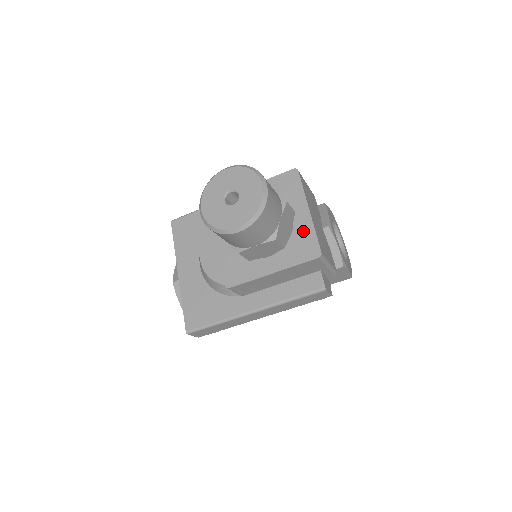
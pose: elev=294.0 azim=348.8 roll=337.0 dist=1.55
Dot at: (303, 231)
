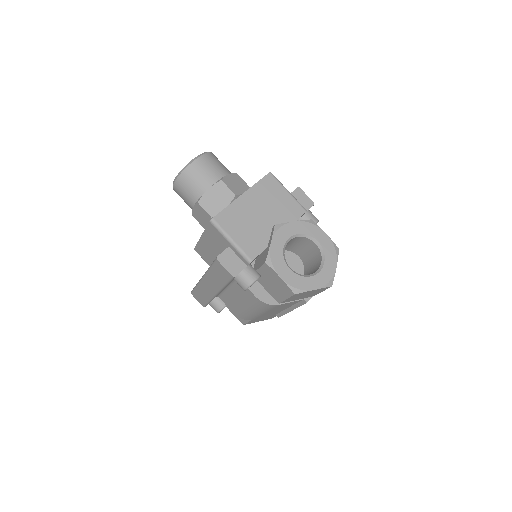
Dot at: occluded
